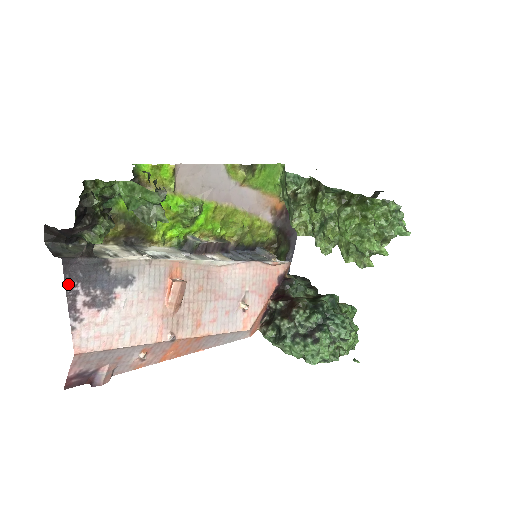
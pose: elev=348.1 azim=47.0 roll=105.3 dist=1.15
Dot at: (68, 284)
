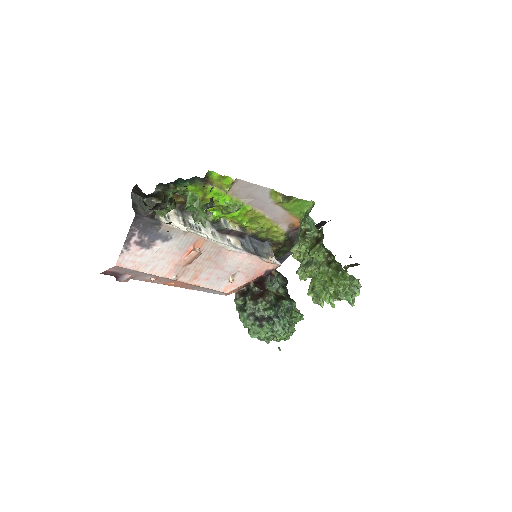
Dot at: (132, 228)
